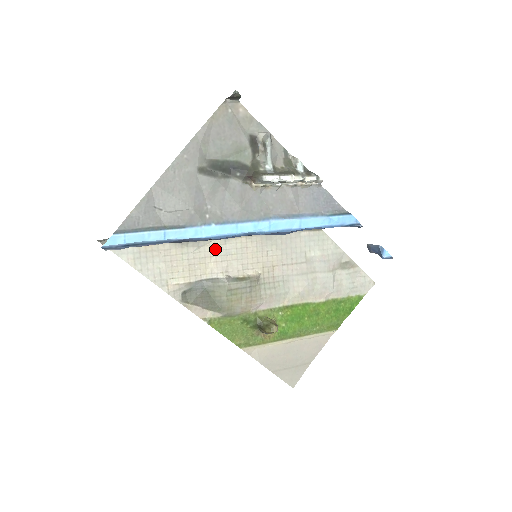
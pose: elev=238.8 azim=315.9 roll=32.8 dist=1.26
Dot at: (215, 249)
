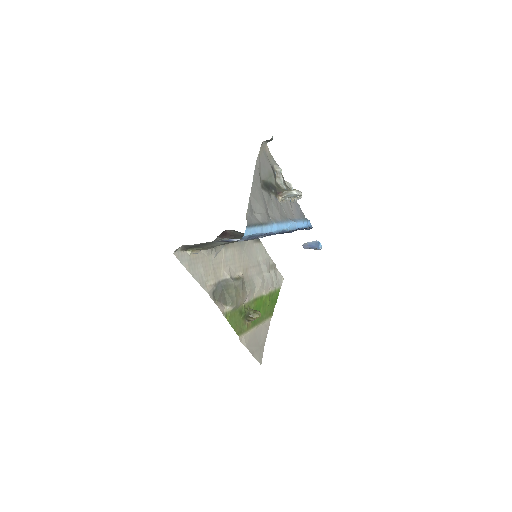
Dot at: (222, 256)
